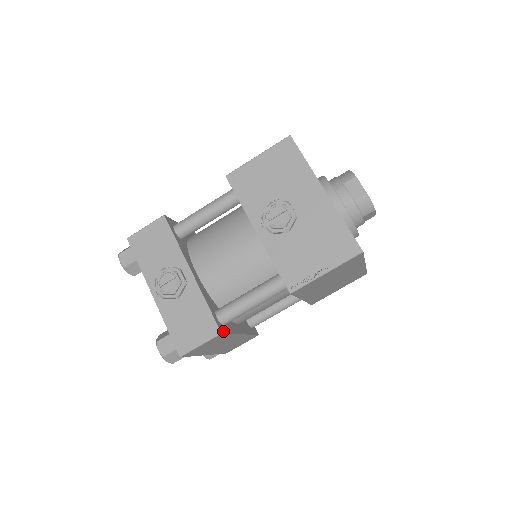
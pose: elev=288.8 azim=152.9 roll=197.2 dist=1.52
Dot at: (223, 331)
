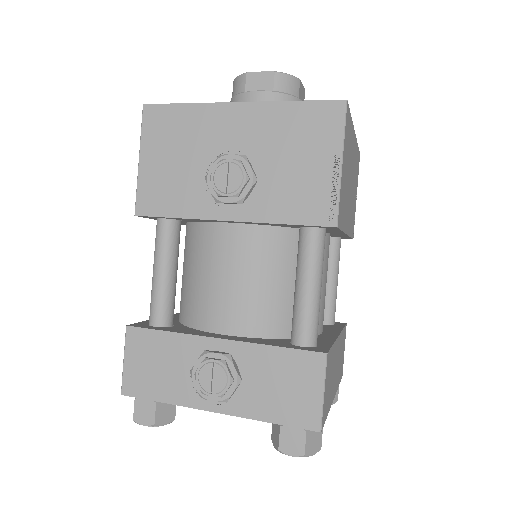
Dot at: (324, 350)
